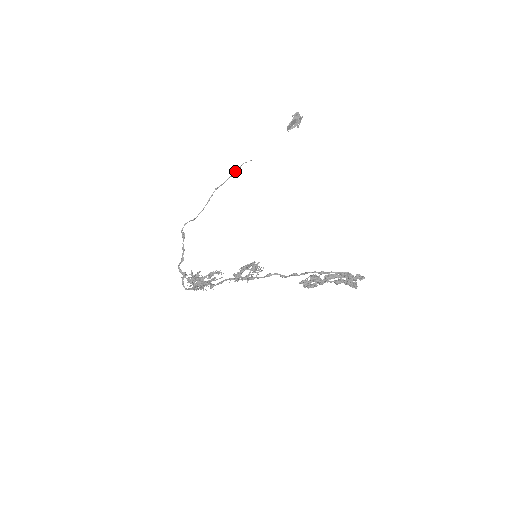
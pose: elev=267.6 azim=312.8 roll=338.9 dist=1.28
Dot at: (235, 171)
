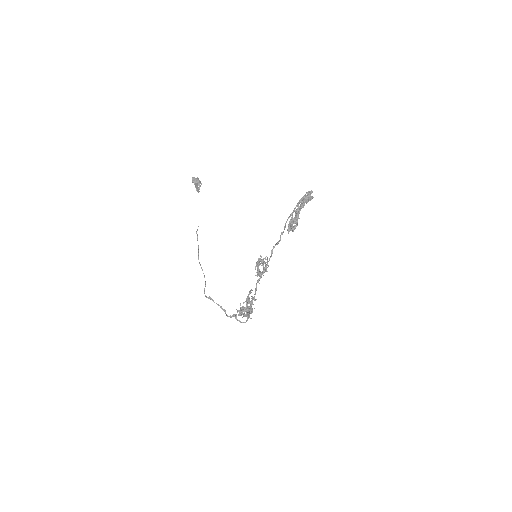
Dot at: (197, 240)
